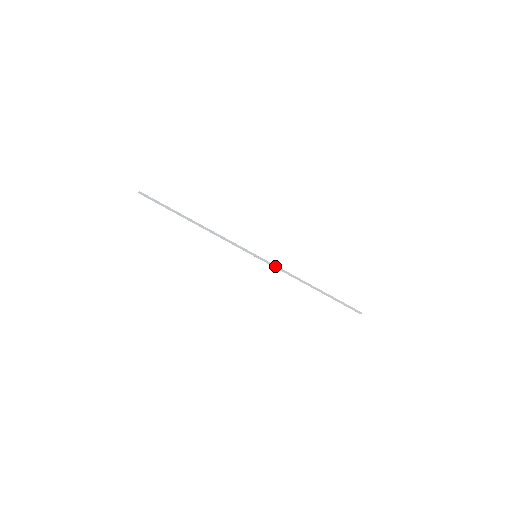
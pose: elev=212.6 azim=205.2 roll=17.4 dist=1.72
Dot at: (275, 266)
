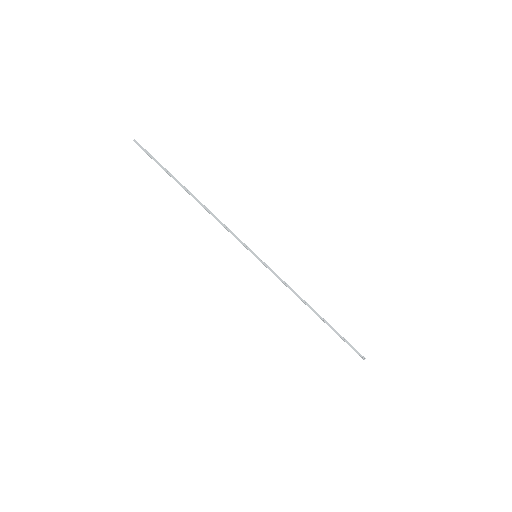
Dot at: (275, 275)
